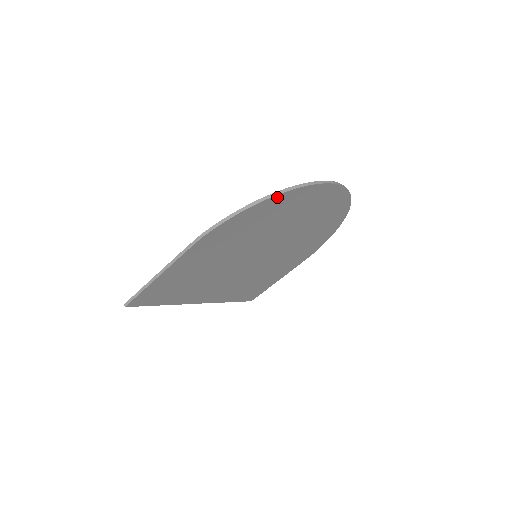
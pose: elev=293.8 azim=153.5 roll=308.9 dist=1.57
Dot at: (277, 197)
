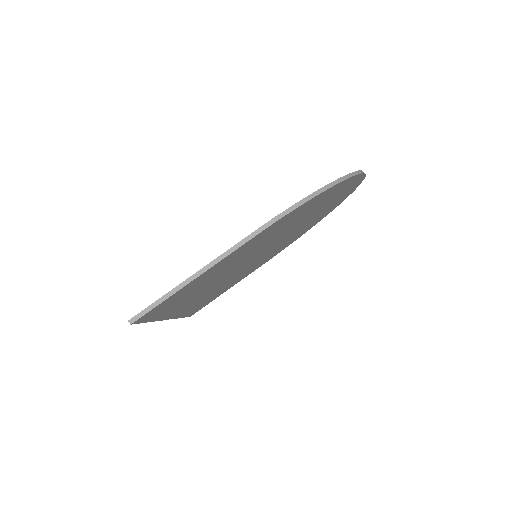
Dot at: (343, 182)
